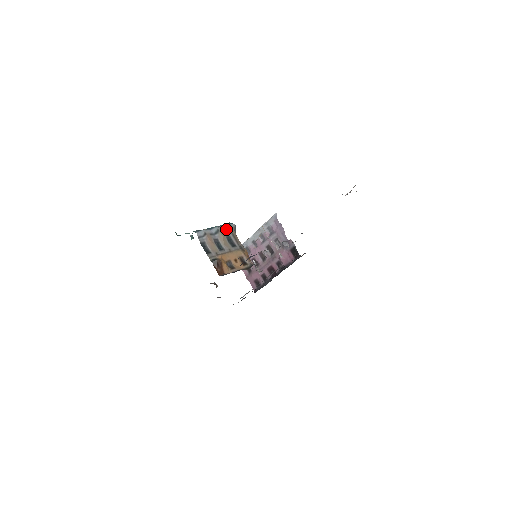
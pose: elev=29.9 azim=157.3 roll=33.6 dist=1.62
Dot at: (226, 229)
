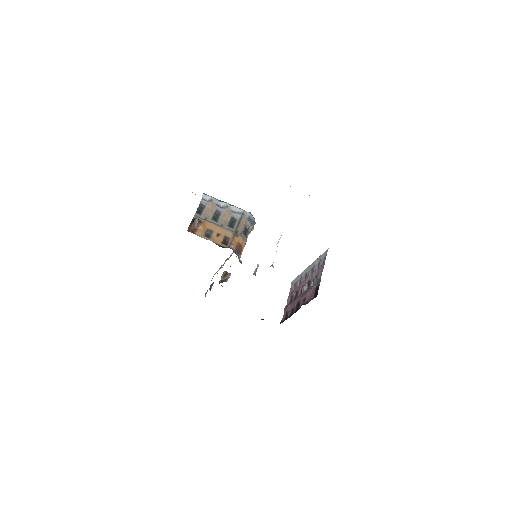
Dot at: (237, 212)
